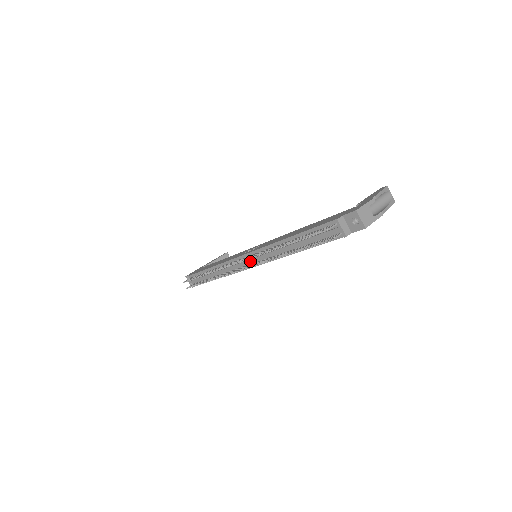
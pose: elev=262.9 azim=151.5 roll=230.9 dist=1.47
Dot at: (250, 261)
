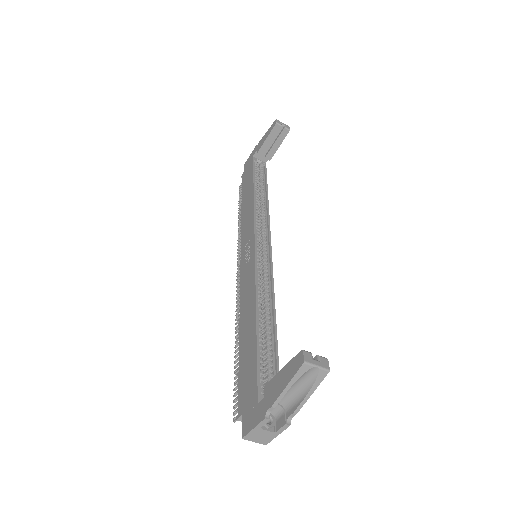
Dot at: occluded
